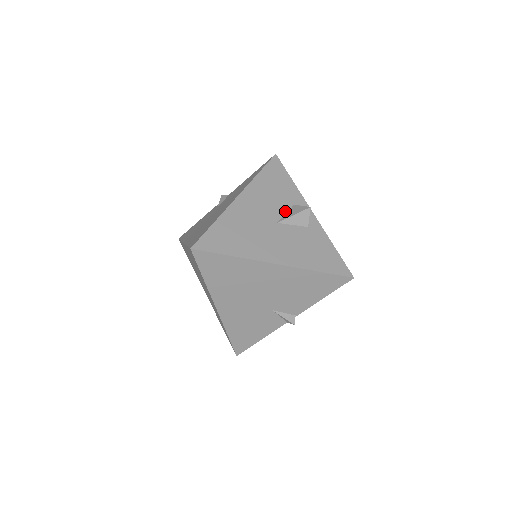
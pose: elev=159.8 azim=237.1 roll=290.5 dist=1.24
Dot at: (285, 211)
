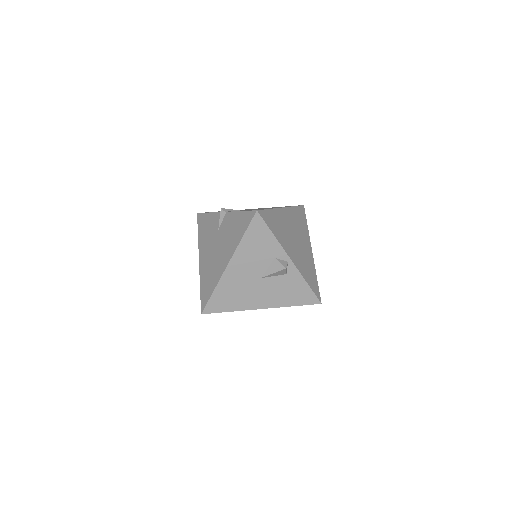
Dot at: (267, 266)
